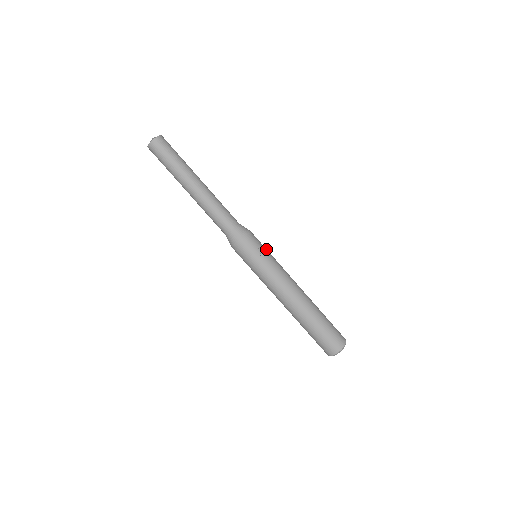
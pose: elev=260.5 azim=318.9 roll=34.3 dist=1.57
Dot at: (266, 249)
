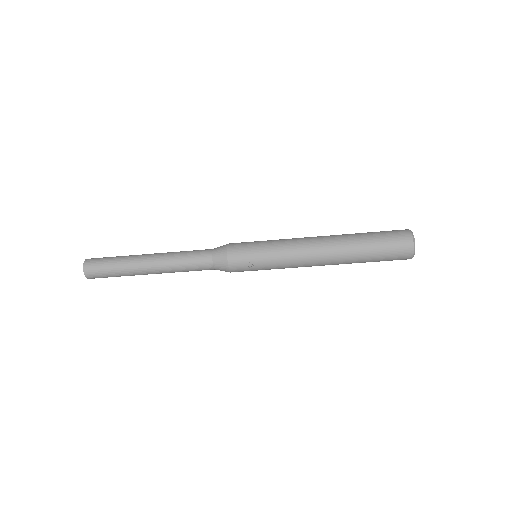
Dot at: (256, 252)
